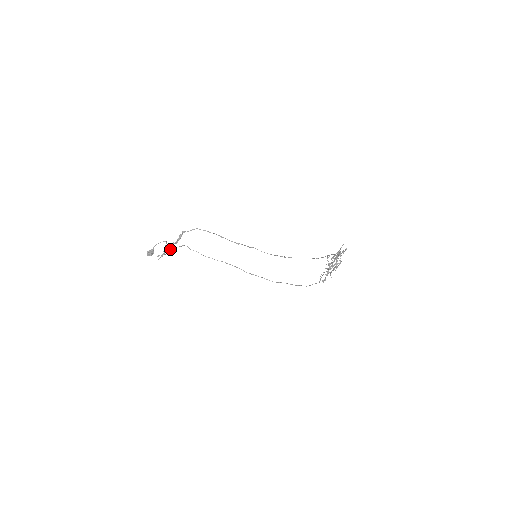
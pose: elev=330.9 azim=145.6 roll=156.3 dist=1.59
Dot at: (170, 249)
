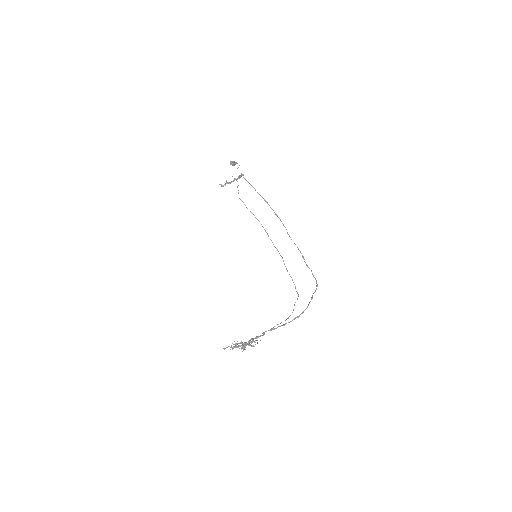
Dot at: occluded
